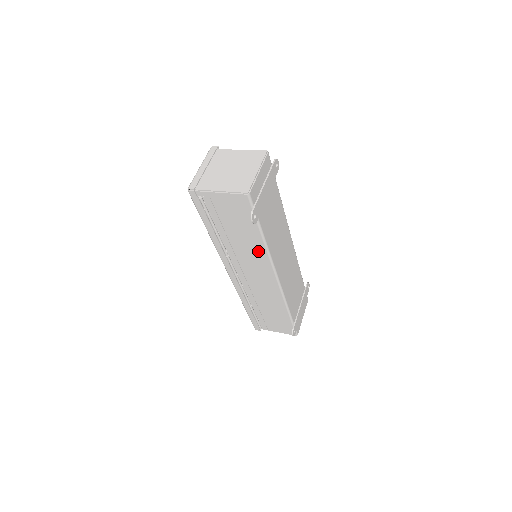
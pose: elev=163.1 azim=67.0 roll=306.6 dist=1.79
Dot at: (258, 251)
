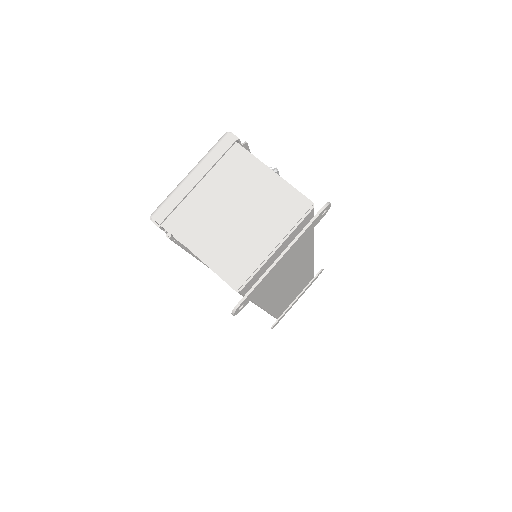
Dot at: occluded
